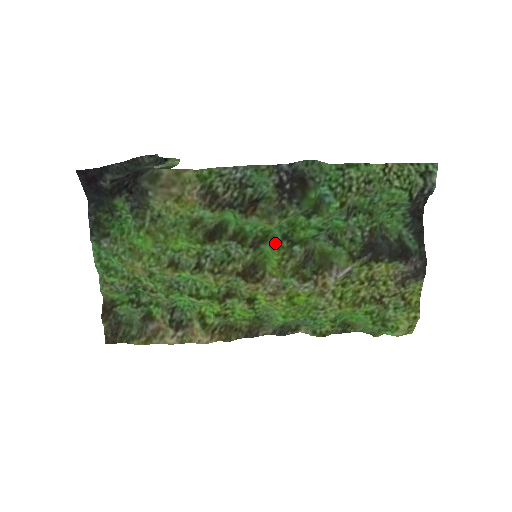
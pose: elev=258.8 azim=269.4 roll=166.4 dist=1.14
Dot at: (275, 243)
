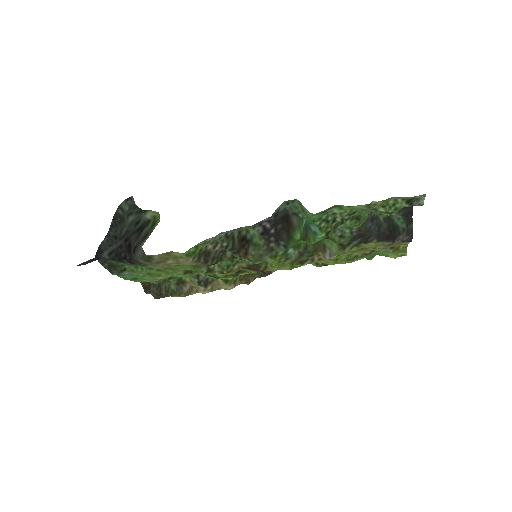
Dot at: occluded
